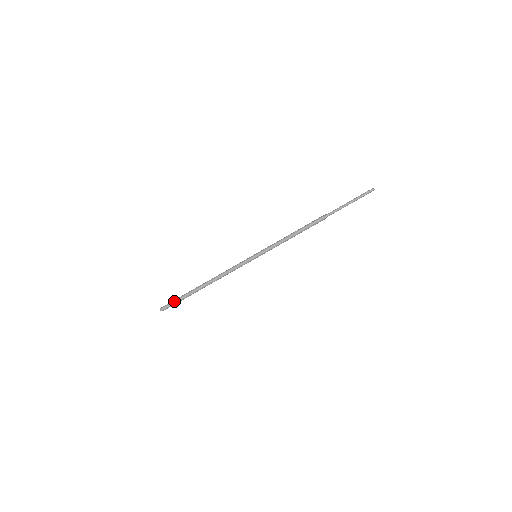
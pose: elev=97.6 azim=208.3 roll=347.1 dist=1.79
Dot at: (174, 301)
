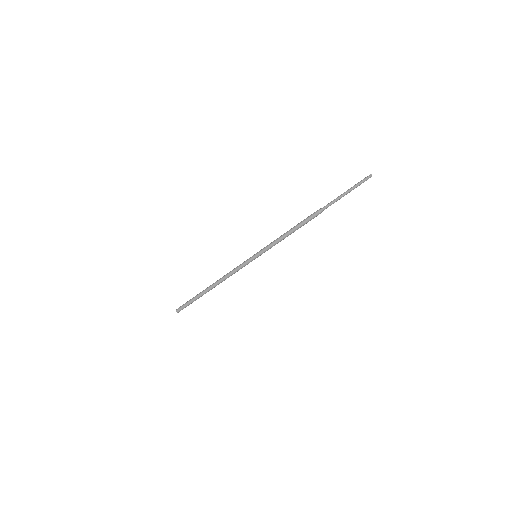
Dot at: (187, 304)
